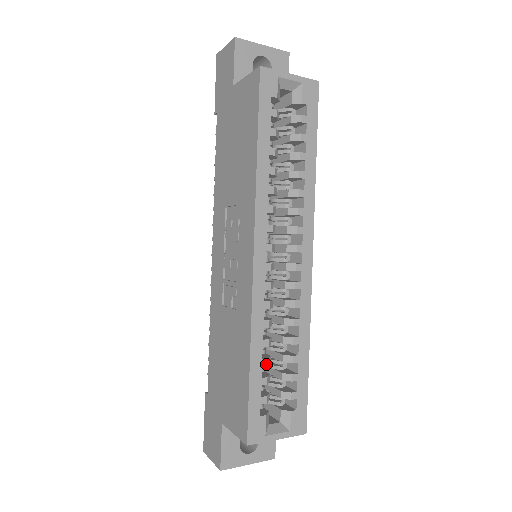
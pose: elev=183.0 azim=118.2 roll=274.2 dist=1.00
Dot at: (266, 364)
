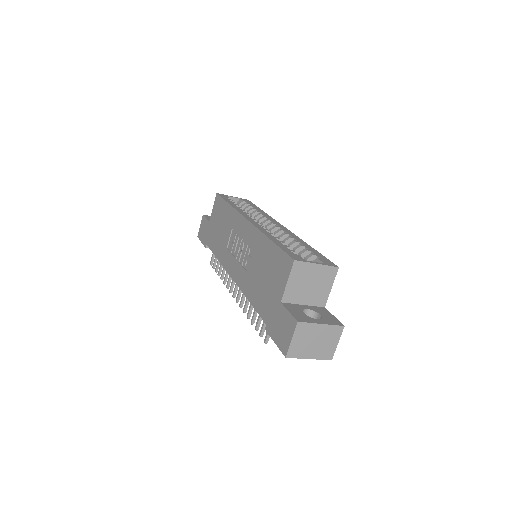
Dot at: (282, 242)
